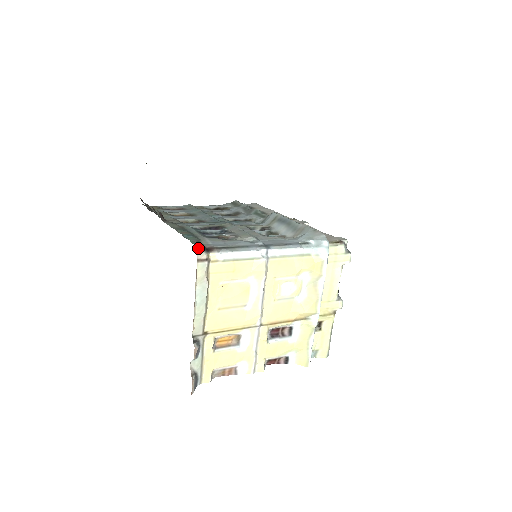
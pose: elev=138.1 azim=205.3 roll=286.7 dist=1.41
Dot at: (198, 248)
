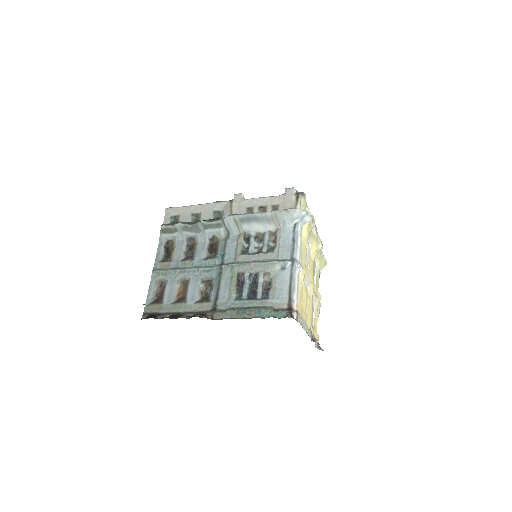
Dot at: (291, 317)
